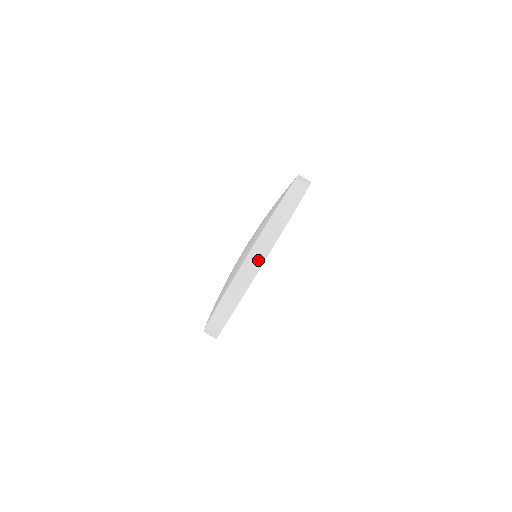
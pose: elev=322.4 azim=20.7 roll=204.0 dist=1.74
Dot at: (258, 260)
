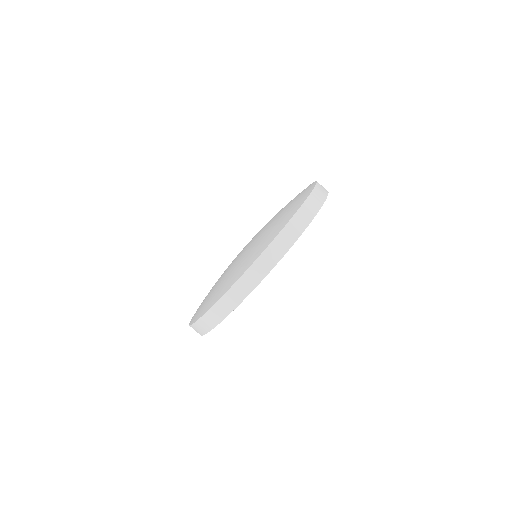
Dot at: (225, 310)
